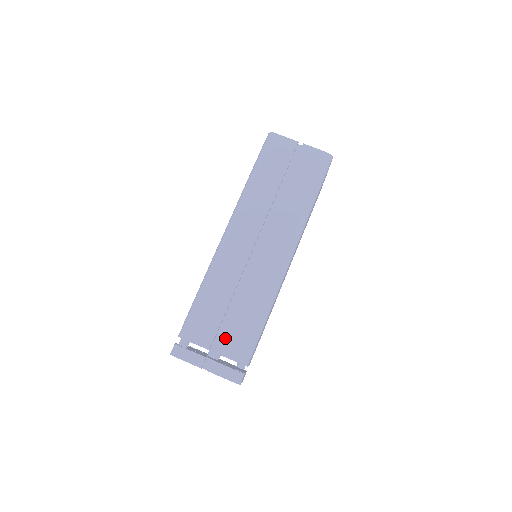
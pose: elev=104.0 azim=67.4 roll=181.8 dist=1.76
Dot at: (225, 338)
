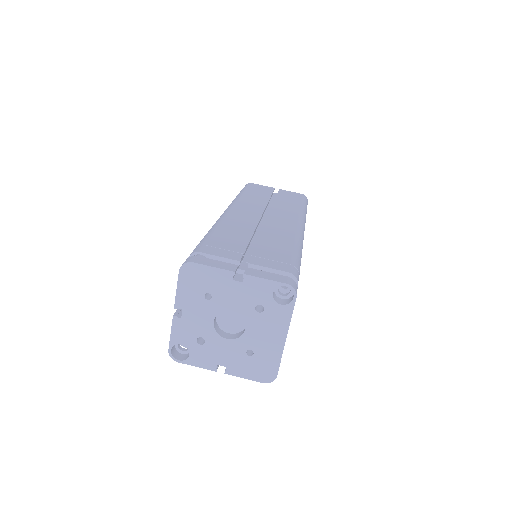
Dot at: (258, 255)
